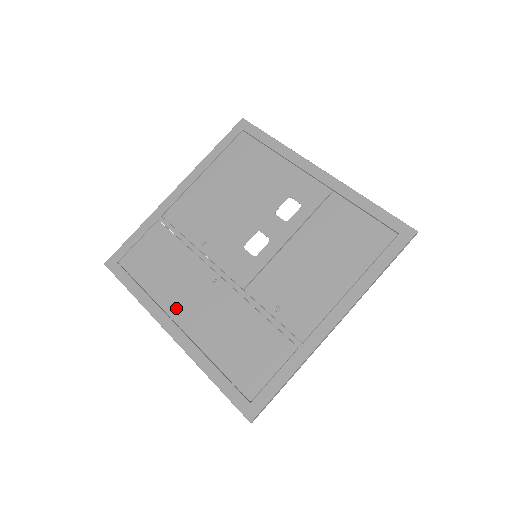
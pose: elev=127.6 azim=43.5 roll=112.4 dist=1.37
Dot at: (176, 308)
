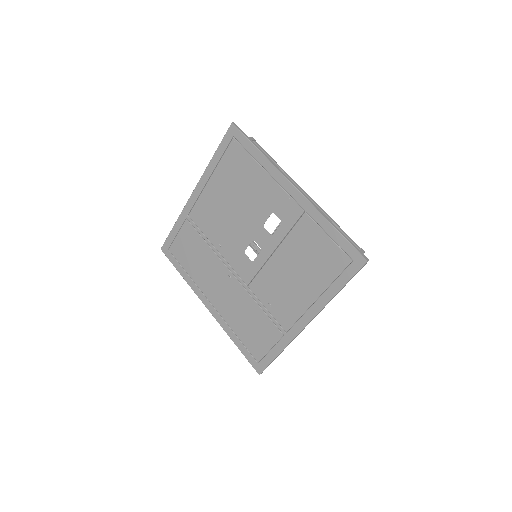
Dot at: (208, 291)
